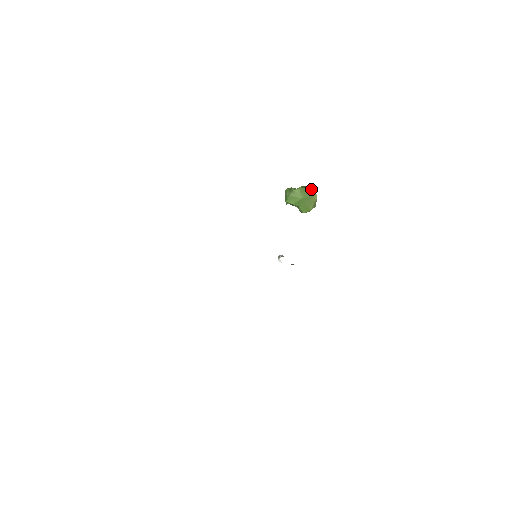
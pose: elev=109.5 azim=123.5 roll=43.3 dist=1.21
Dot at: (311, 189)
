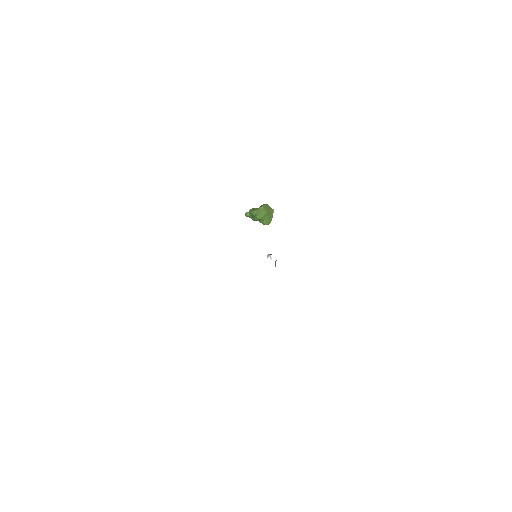
Dot at: (269, 206)
